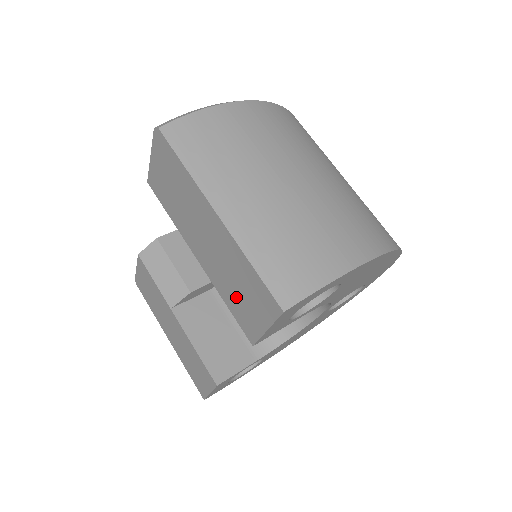
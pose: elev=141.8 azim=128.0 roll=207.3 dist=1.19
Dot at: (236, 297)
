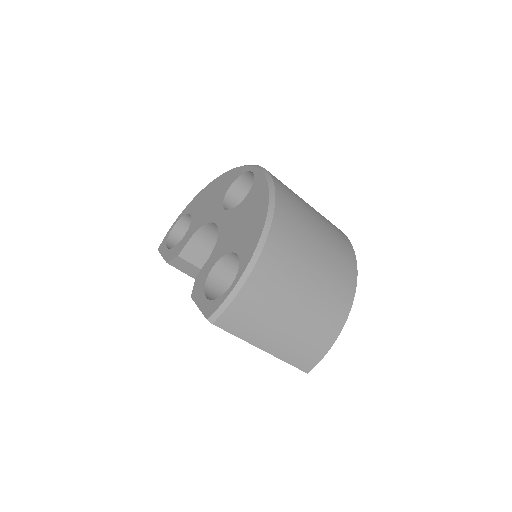
Dot at: occluded
